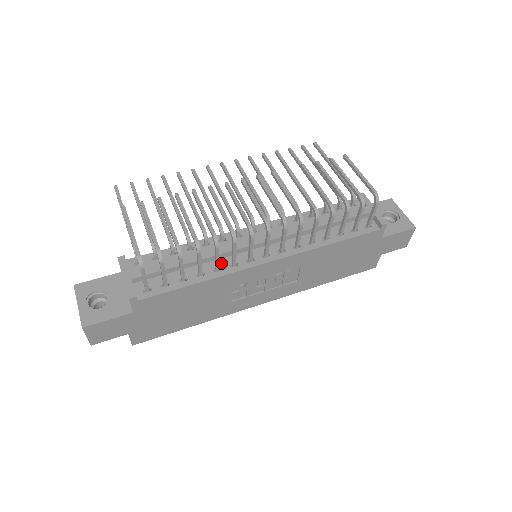
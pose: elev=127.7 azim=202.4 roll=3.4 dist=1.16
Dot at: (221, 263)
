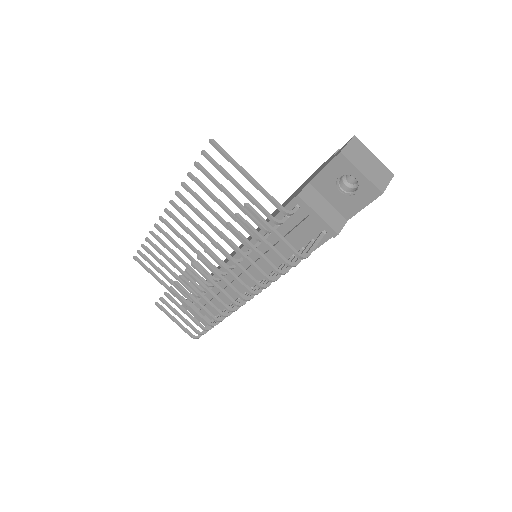
Dot at: occluded
